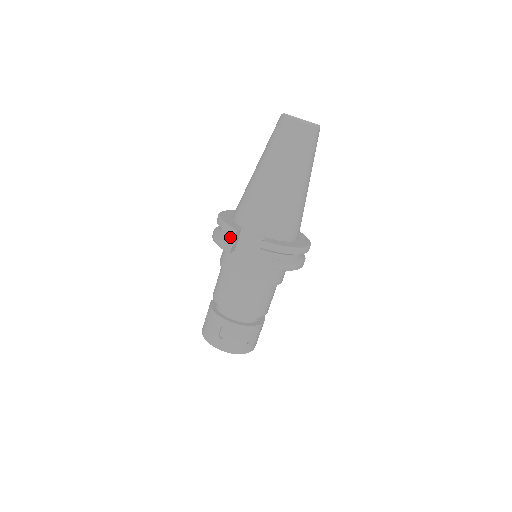
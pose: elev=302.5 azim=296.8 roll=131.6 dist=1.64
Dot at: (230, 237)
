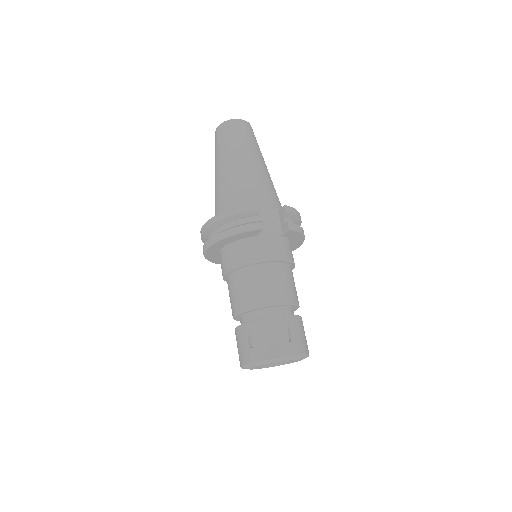
Dot at: (250, 219)
